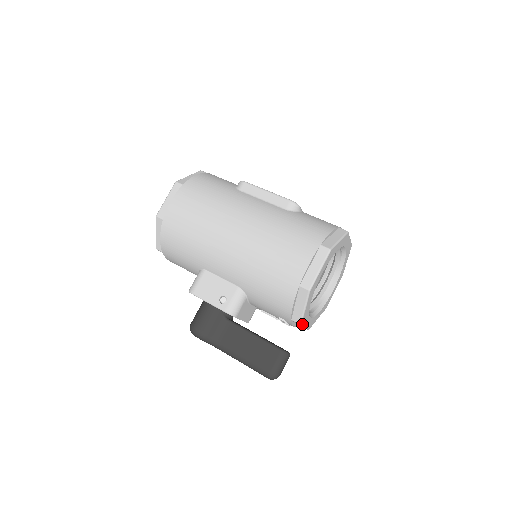
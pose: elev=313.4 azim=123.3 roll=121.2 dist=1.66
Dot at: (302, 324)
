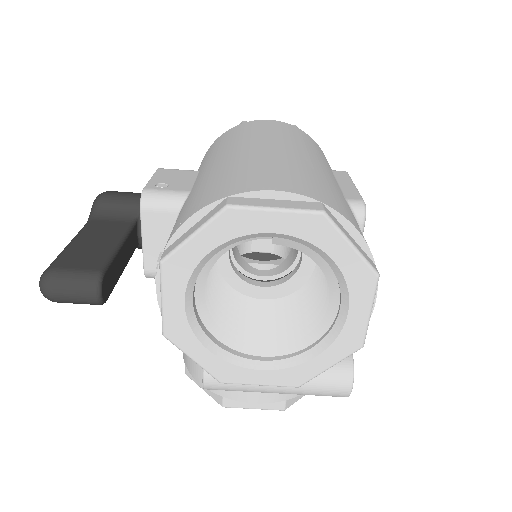
Dot at: (162, 270)
